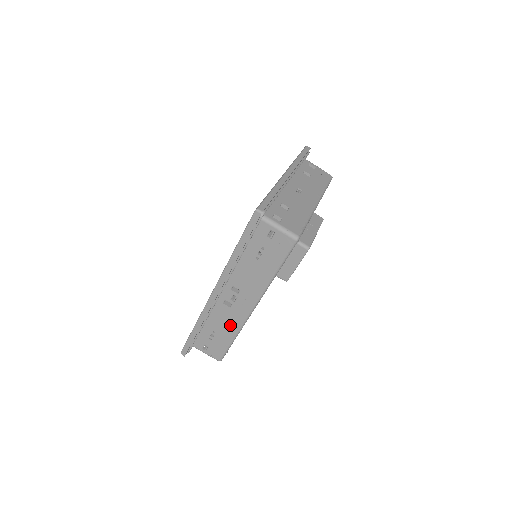
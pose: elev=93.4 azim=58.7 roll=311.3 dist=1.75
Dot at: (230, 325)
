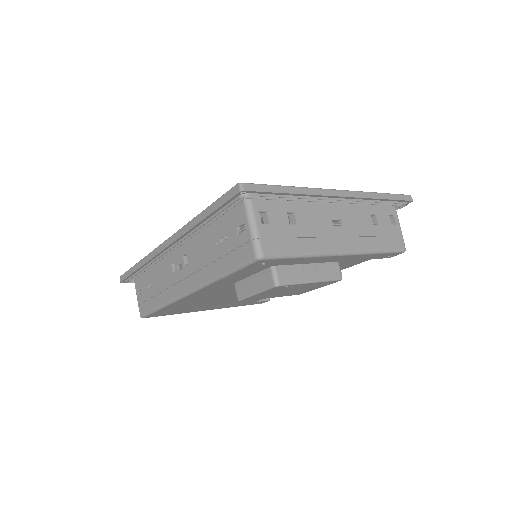
Dot at: (164, 291)
